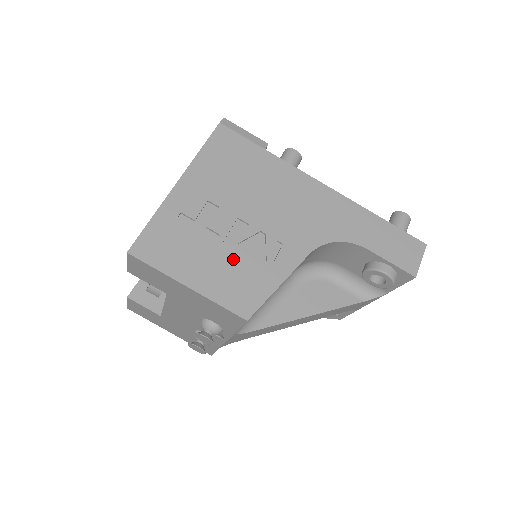
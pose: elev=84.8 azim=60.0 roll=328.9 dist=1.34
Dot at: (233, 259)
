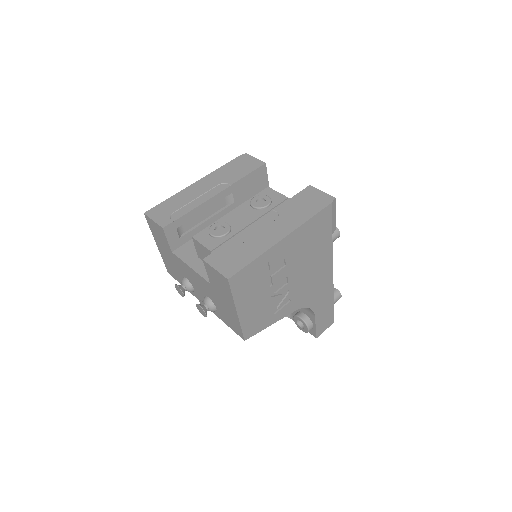
Dot at: (266, 302)
